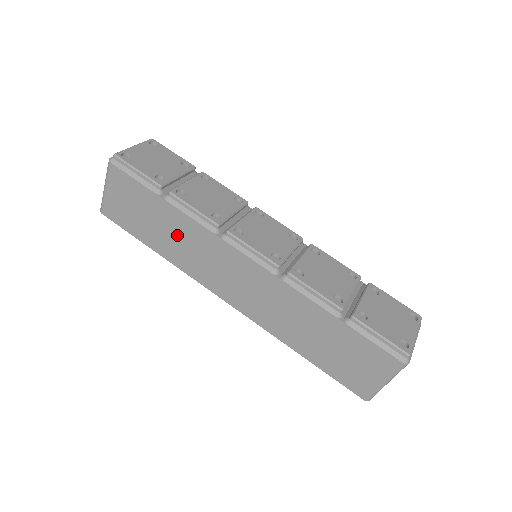
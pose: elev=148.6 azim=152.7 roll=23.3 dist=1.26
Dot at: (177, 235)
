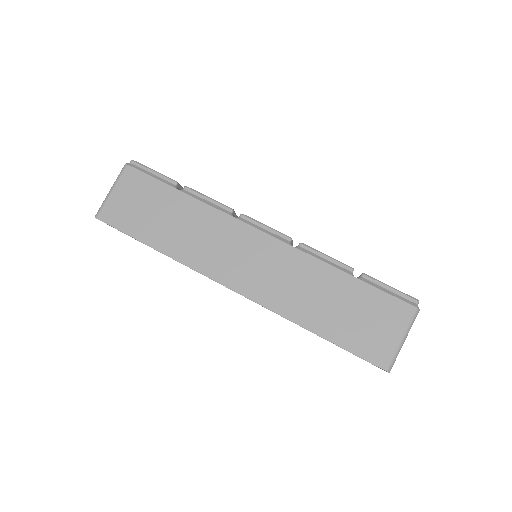
Dot at: (187, 225)
